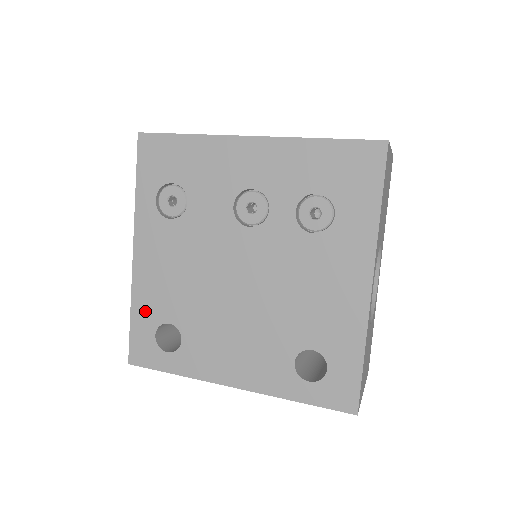
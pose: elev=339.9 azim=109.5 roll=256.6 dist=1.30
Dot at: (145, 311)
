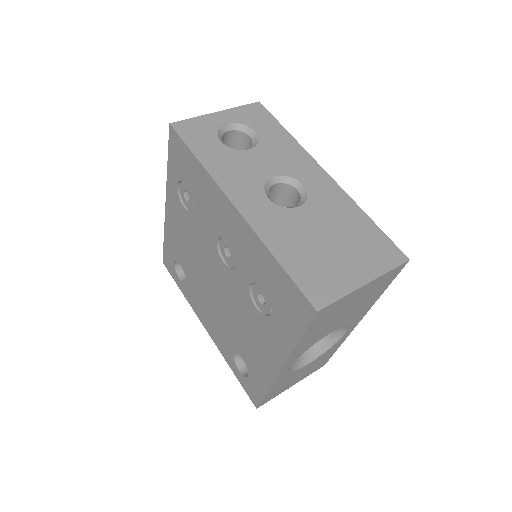
Dot at: (170, 245)
